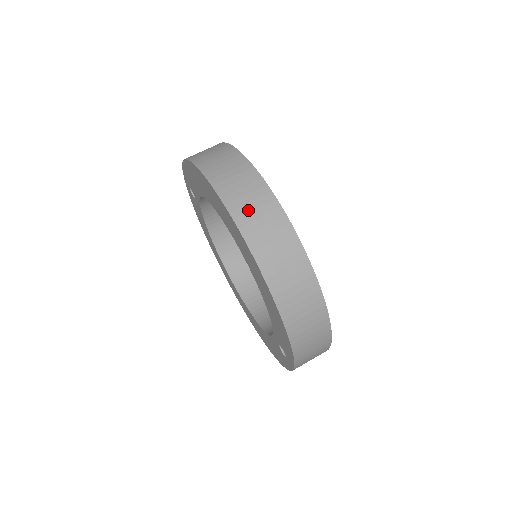
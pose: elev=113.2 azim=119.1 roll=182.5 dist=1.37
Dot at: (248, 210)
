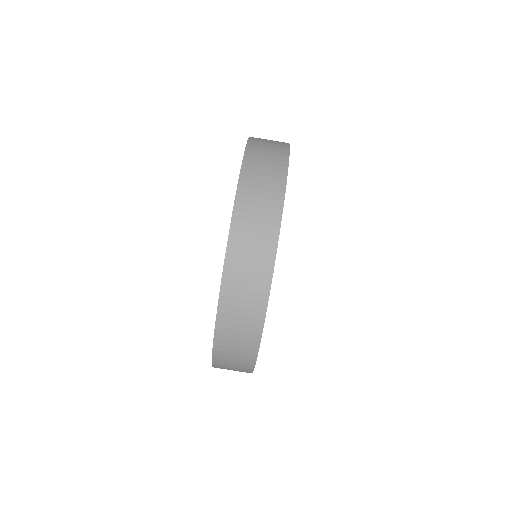
Dot at: (258, 167)
